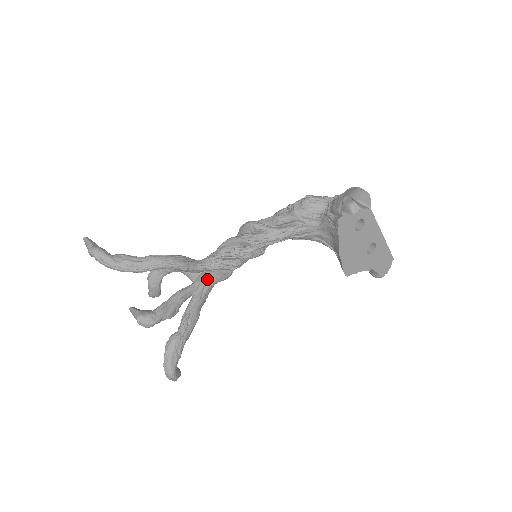
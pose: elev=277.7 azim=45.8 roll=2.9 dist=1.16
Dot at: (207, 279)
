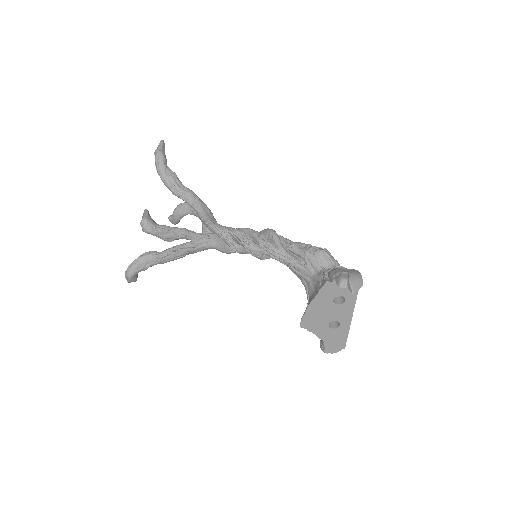
Dot at: (211, 240)
